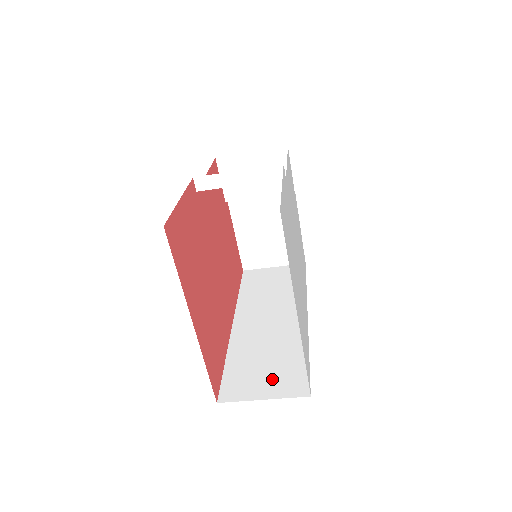
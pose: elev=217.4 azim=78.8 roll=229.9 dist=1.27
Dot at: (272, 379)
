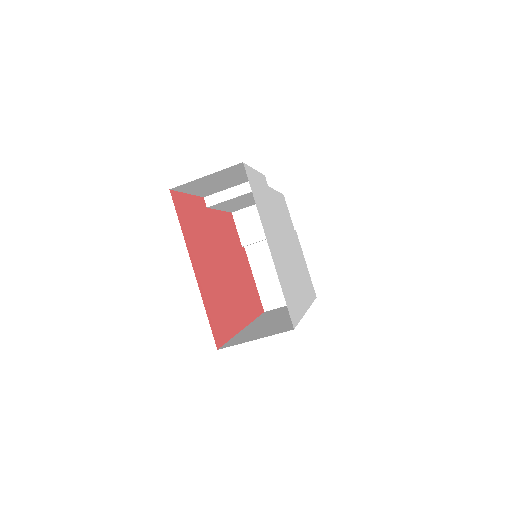
Dot at: (266, 333)
